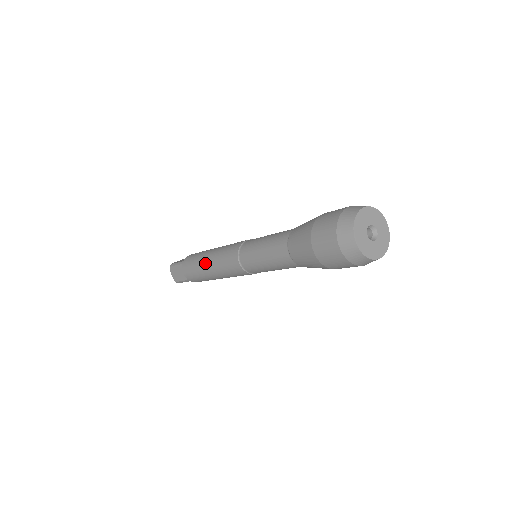
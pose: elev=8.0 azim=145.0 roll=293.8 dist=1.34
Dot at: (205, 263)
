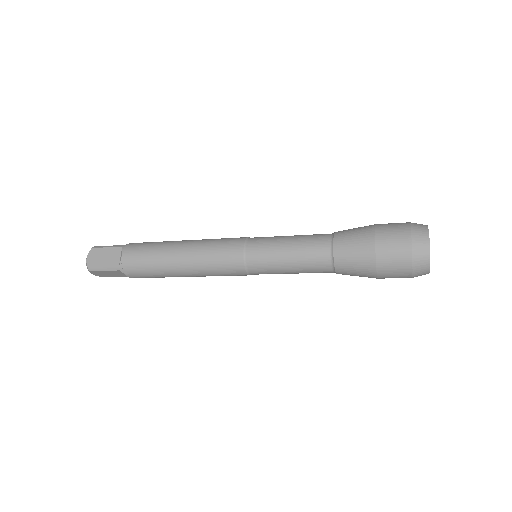
Dot at: (179, 274)
